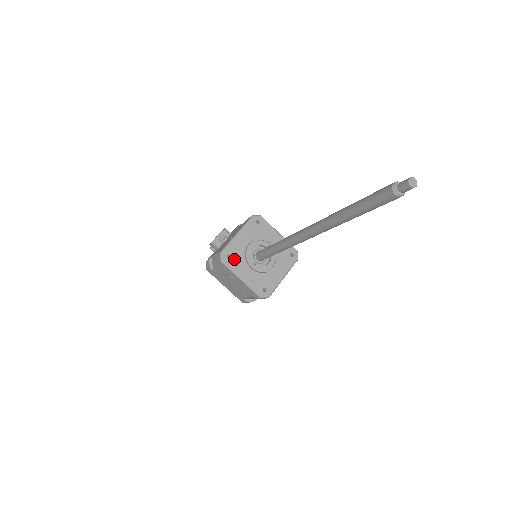
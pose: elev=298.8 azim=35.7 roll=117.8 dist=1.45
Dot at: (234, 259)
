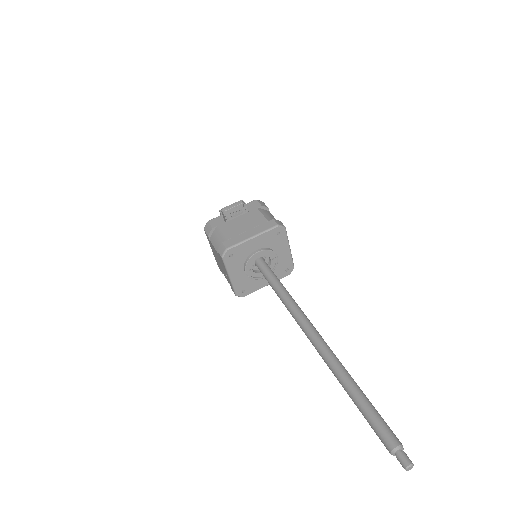
Dot at: (235, 259)
